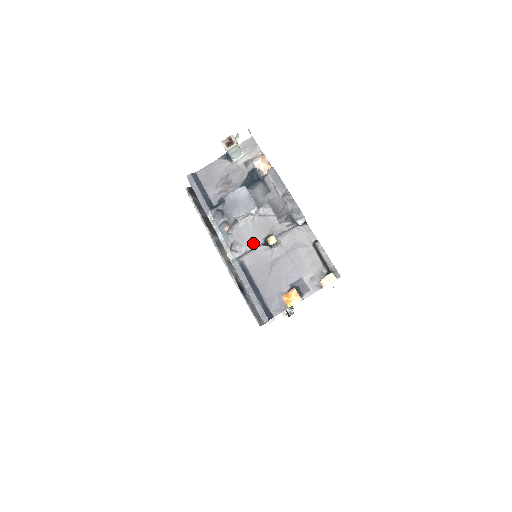
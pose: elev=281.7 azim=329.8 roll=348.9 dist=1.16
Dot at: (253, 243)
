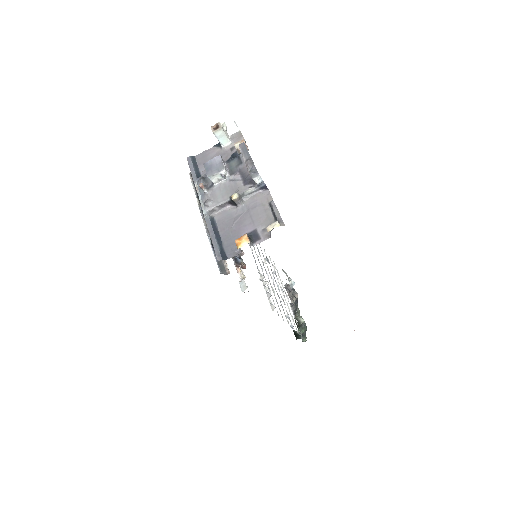
Dot at: (221, 200)
